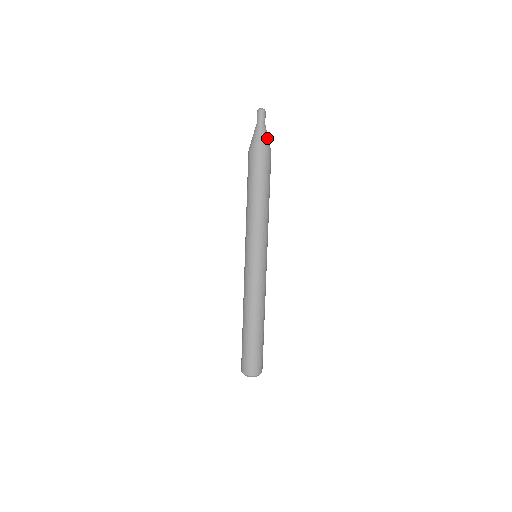
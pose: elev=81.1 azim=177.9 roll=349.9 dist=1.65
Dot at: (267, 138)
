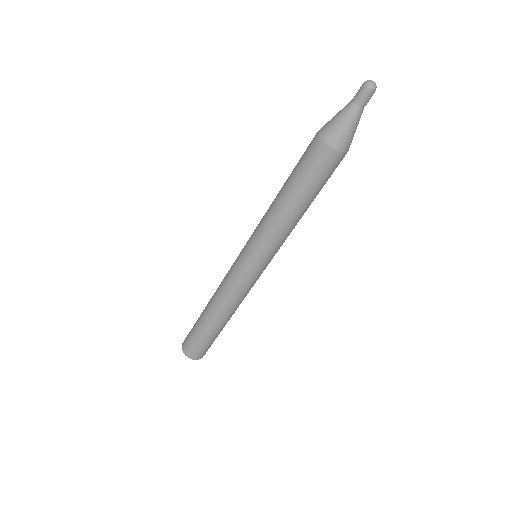
Dot at: (352, 131)
